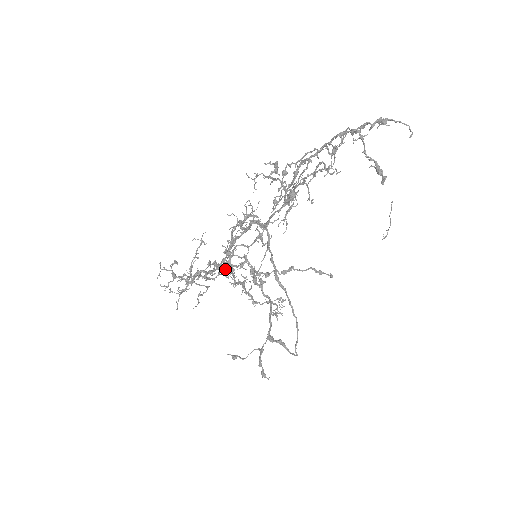
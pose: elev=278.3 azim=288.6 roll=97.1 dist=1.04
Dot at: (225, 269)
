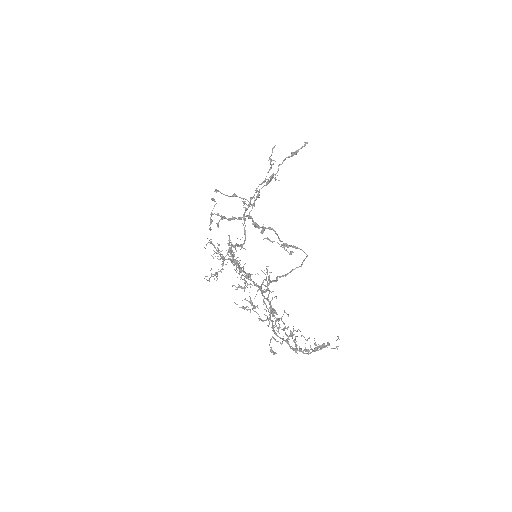
Dot at: occluded
